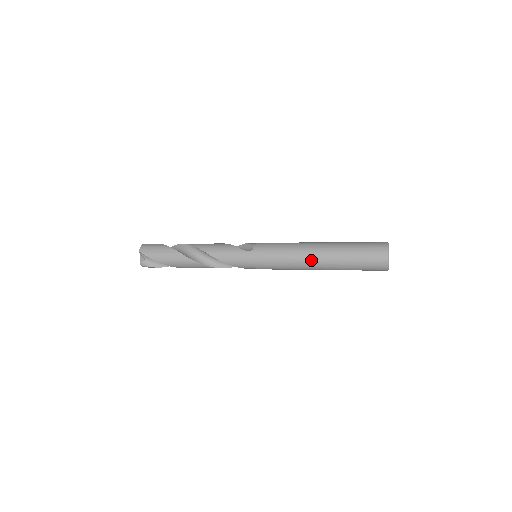
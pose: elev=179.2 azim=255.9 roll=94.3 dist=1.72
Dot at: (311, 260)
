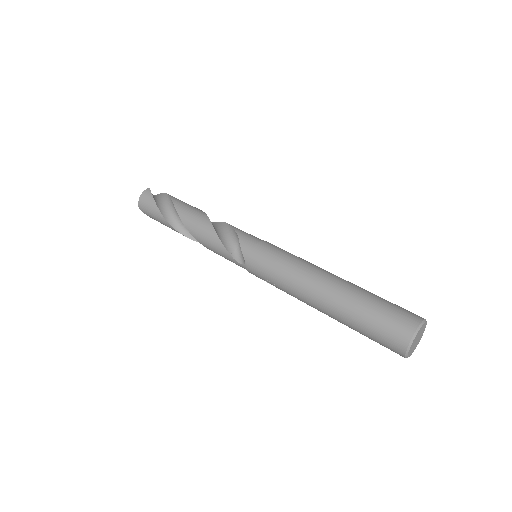
Dot at: (311, 306)
